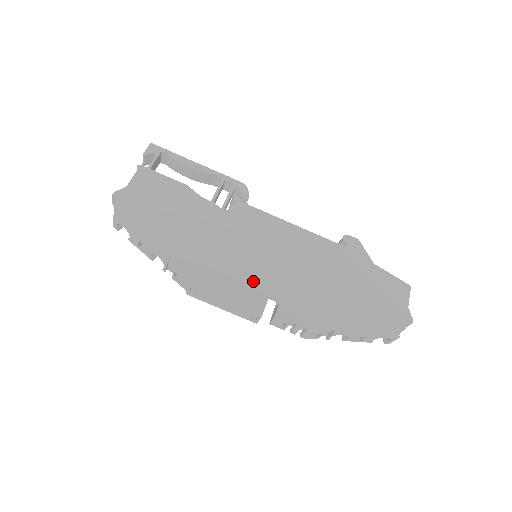
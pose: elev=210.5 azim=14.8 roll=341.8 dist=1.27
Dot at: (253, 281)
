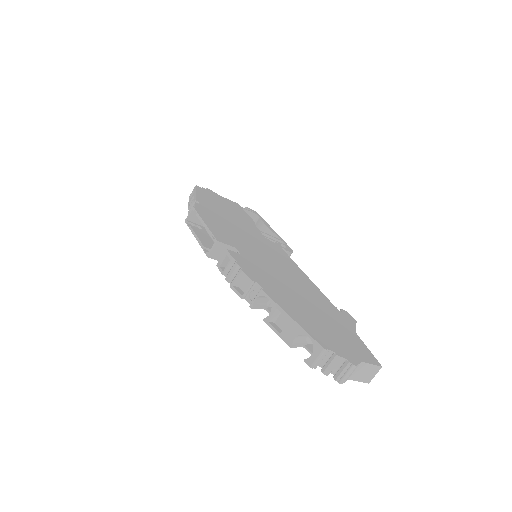
Dot at: (237, 241)
